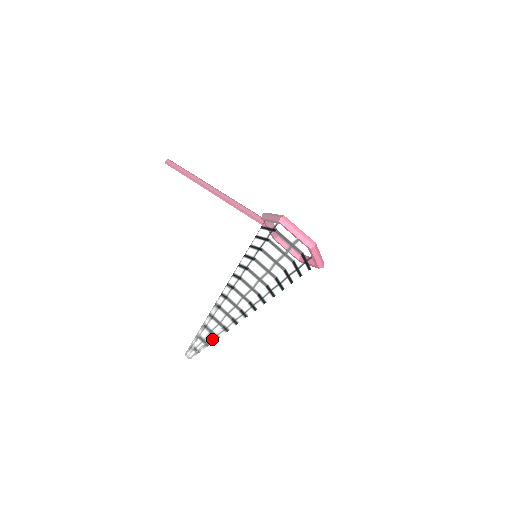
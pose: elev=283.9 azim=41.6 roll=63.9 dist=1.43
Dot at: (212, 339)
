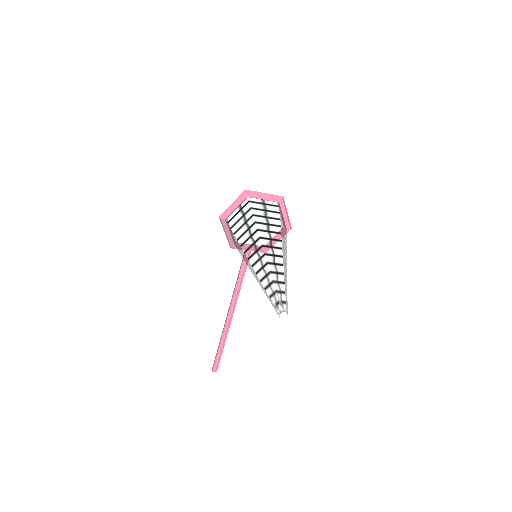
Dot at: (279, 287)
